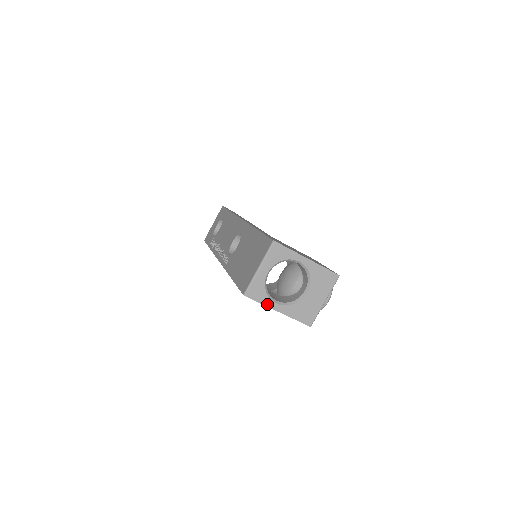
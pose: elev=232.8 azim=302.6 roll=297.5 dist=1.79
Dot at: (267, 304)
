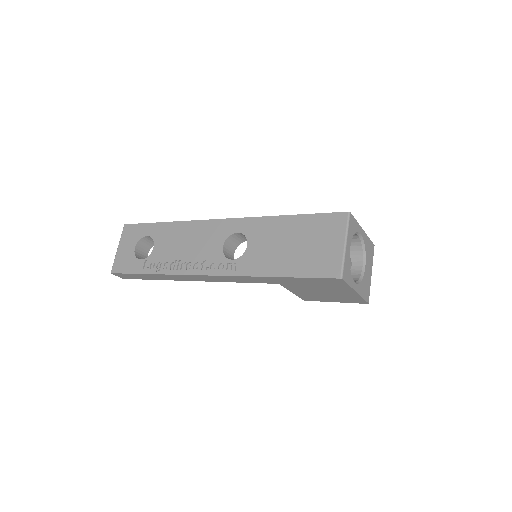
Dot at: (352, 285)
